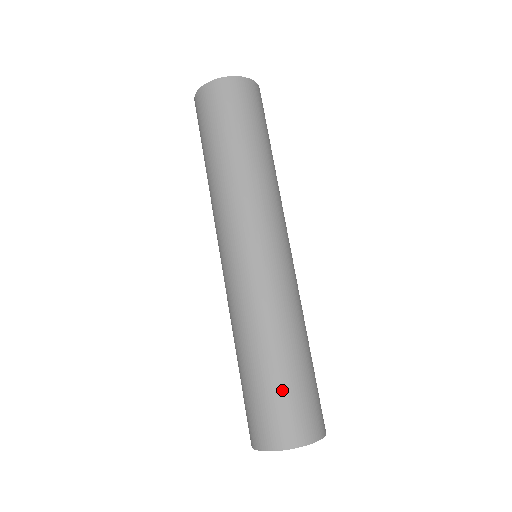
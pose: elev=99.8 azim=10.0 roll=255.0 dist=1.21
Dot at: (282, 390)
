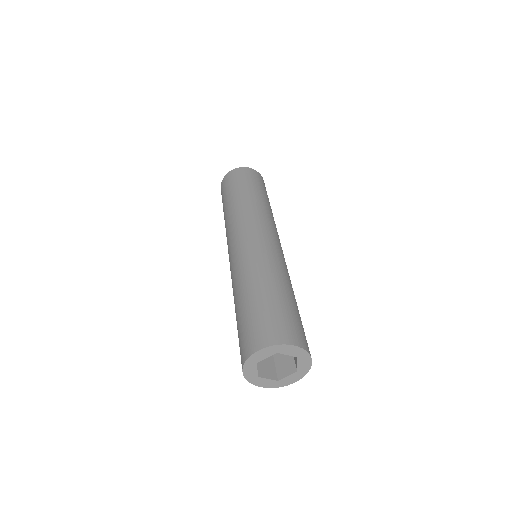
Dot at: (293, 311)
